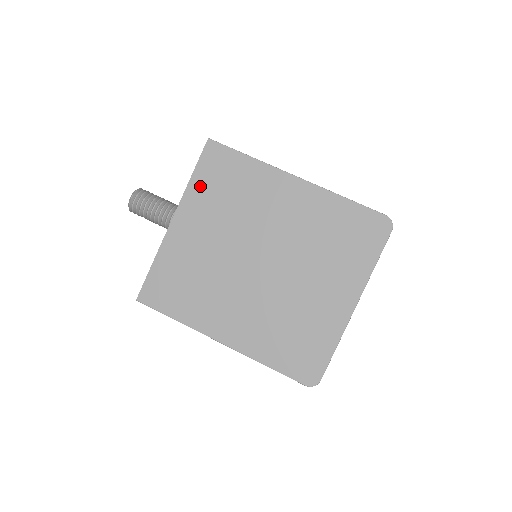
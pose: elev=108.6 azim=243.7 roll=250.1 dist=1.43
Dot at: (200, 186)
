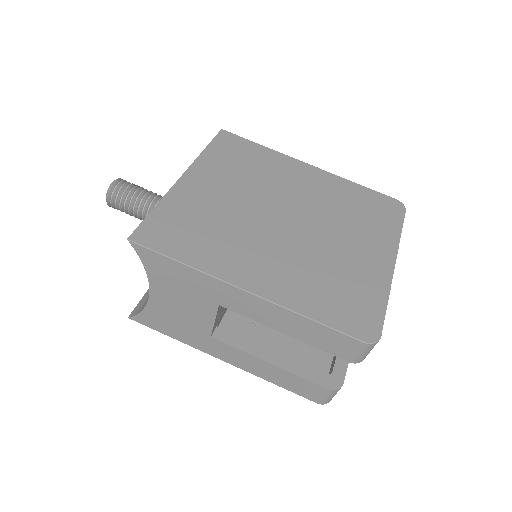
Dot at: (214, 156)
